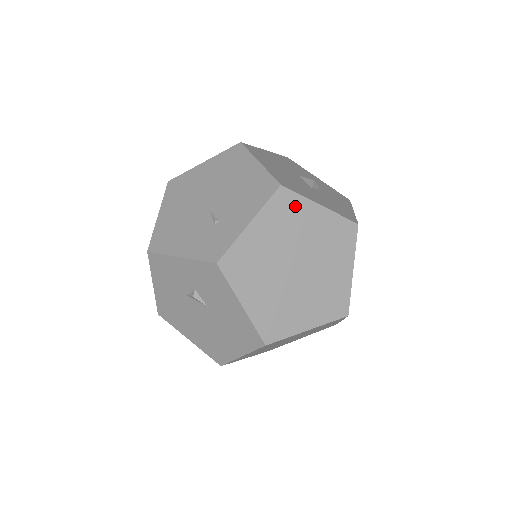
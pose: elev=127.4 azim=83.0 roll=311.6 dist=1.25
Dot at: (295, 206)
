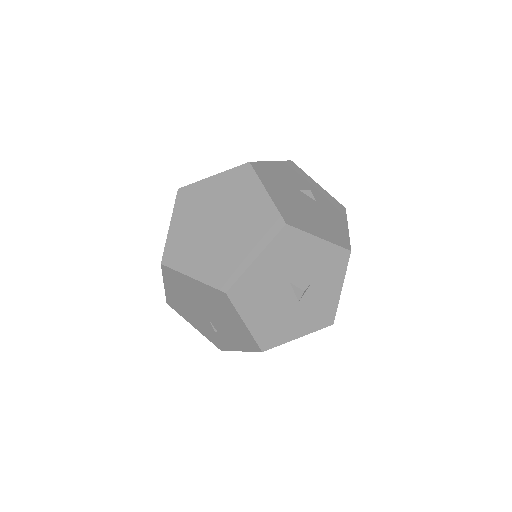
Dot at: occluded
